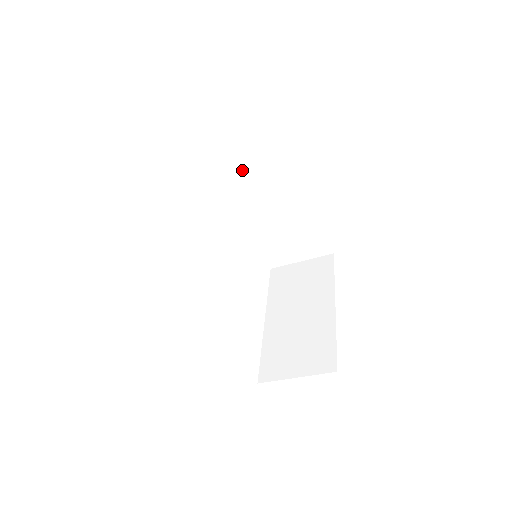
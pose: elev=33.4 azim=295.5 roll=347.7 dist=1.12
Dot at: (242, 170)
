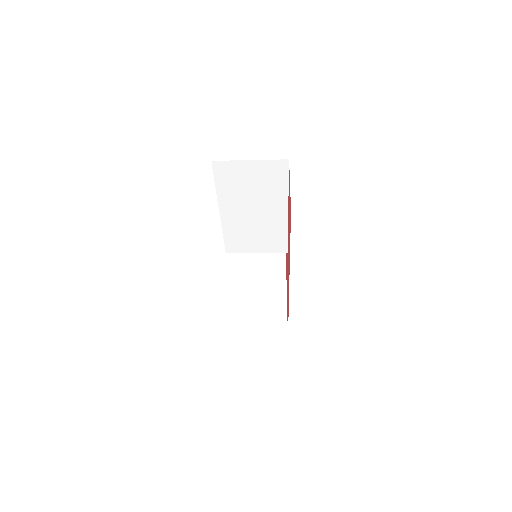
Dot at: (273, 204)
